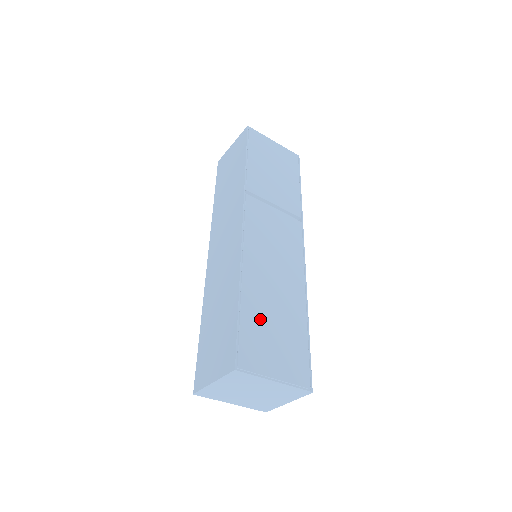
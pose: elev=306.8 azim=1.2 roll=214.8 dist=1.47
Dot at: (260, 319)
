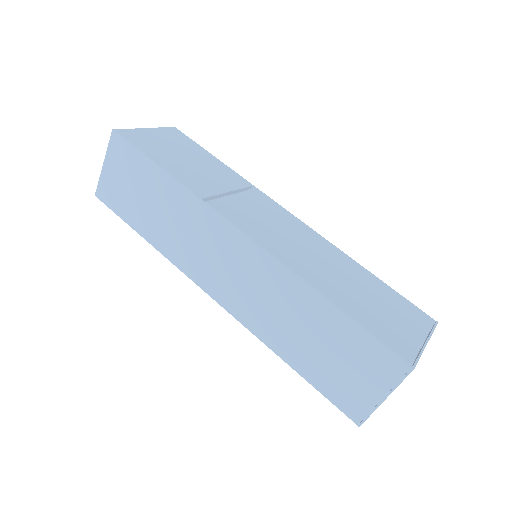
Dot at: (361, 306)
